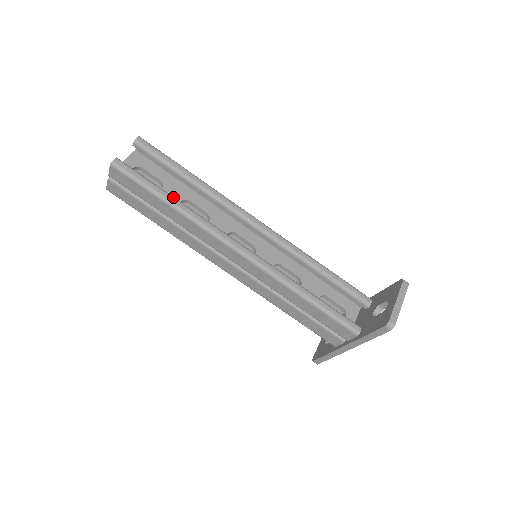
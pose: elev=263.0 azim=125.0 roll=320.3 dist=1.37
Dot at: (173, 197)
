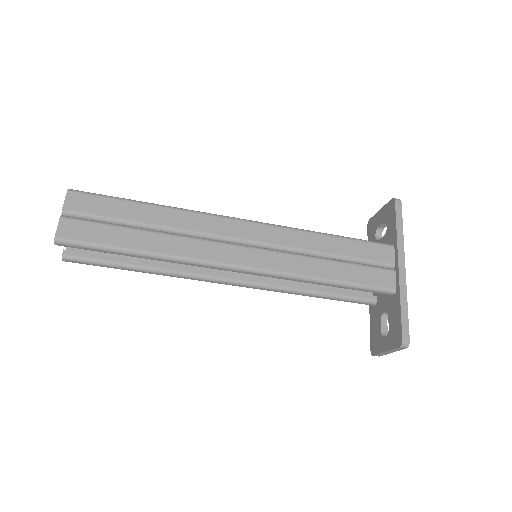
Dot at: (140, 270)
